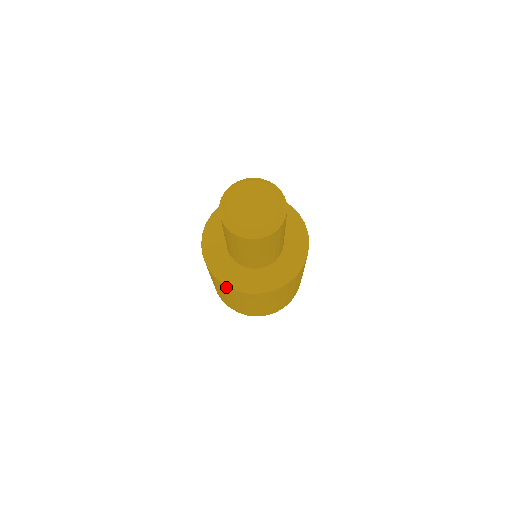
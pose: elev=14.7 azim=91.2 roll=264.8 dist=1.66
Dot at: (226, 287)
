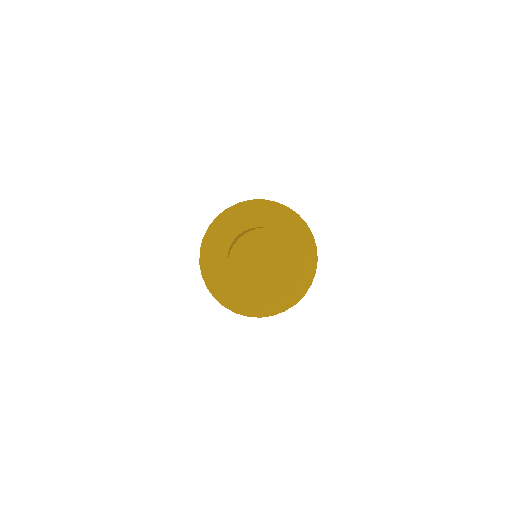
Dot at: (229, 308)
